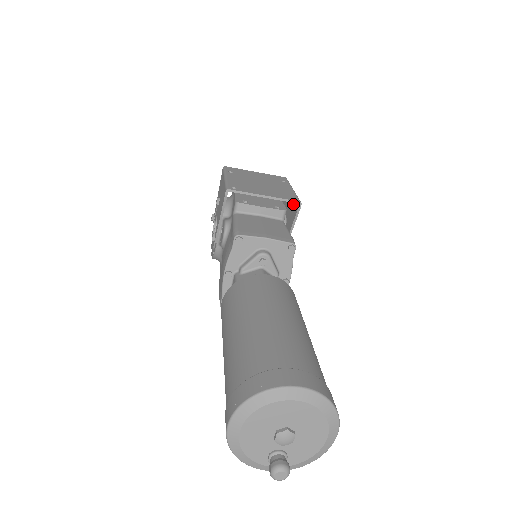
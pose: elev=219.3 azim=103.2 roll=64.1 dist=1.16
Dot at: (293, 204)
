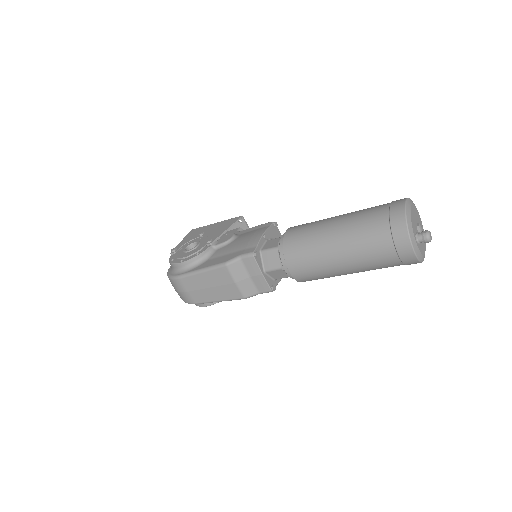
Dot at: occluded
